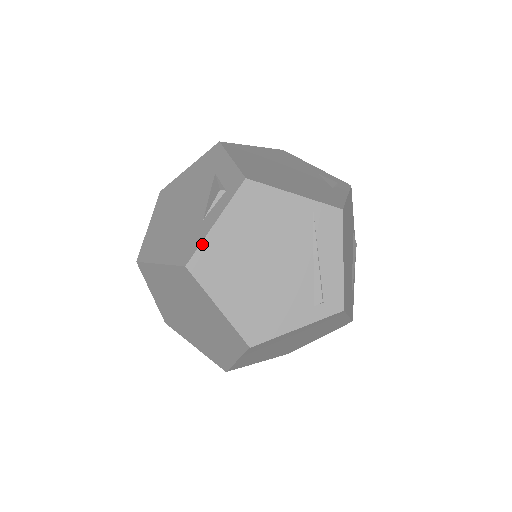
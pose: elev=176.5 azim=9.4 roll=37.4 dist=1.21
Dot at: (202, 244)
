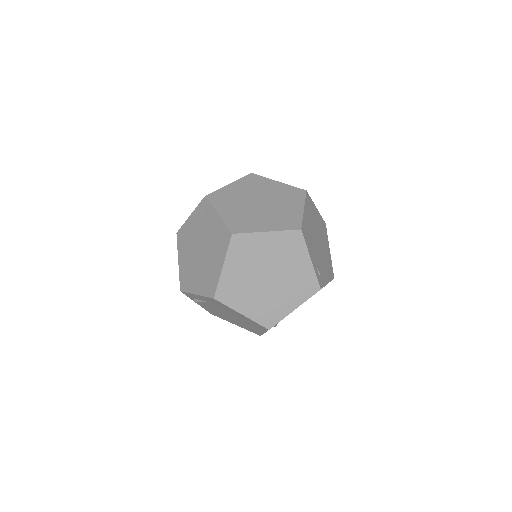
Dot at: occluded
